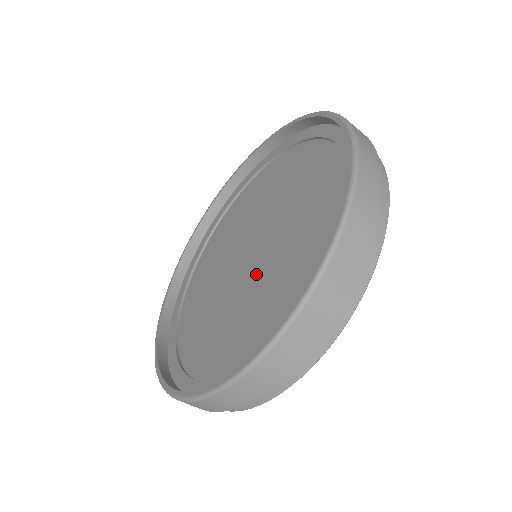
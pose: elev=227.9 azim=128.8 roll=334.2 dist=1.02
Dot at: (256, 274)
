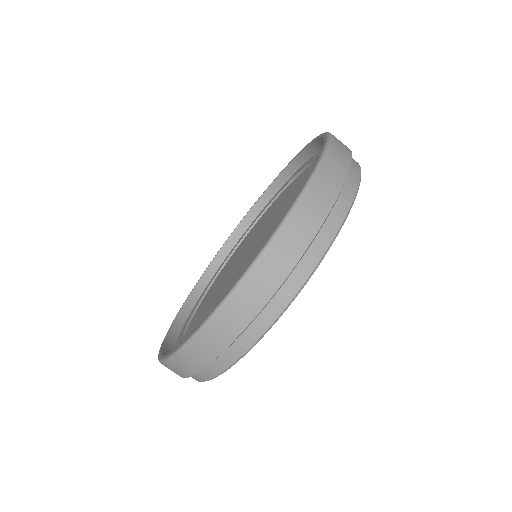
Dot at: occluded
